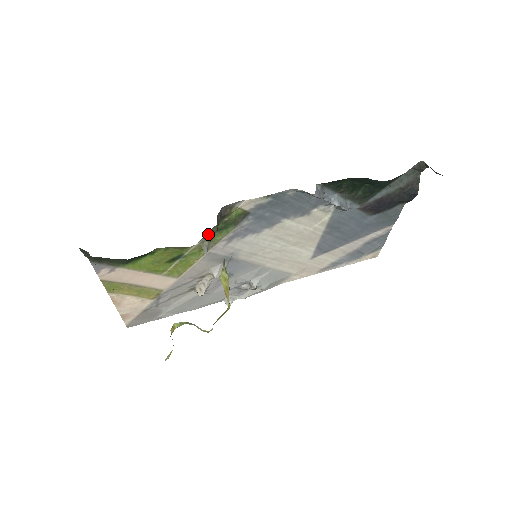
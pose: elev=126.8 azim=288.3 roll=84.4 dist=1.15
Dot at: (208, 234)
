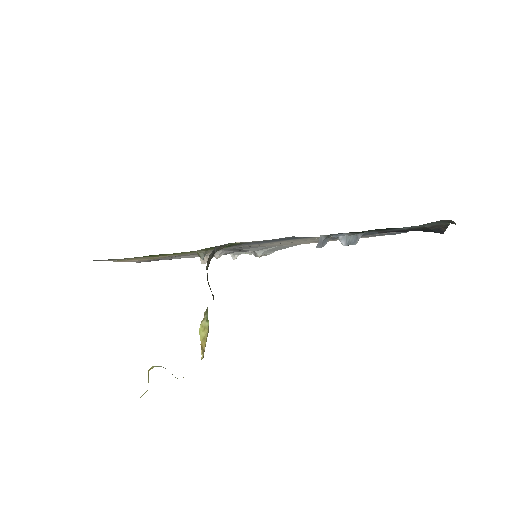
Dot at: (205, 248)
